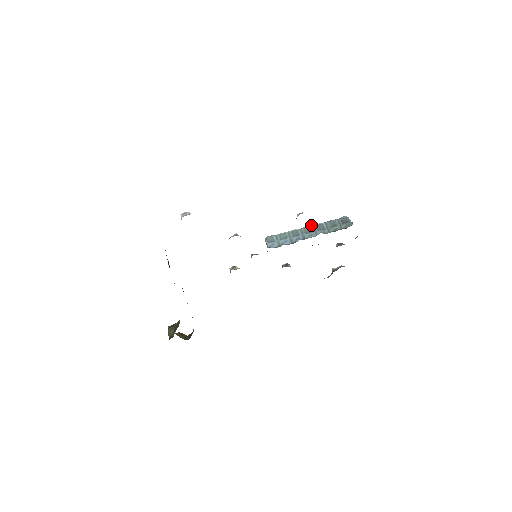
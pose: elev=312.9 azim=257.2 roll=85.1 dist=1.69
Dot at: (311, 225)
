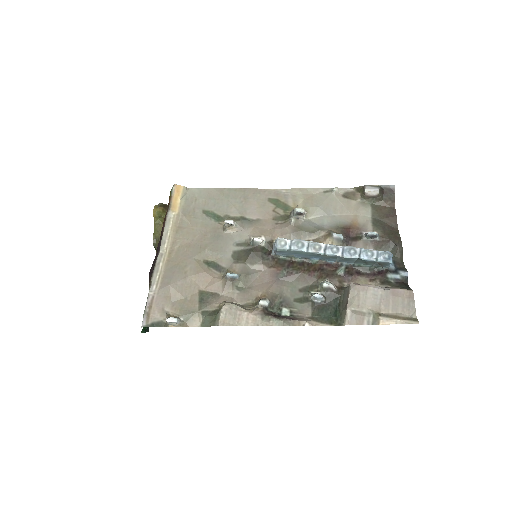
Dot at: (339, 257)
